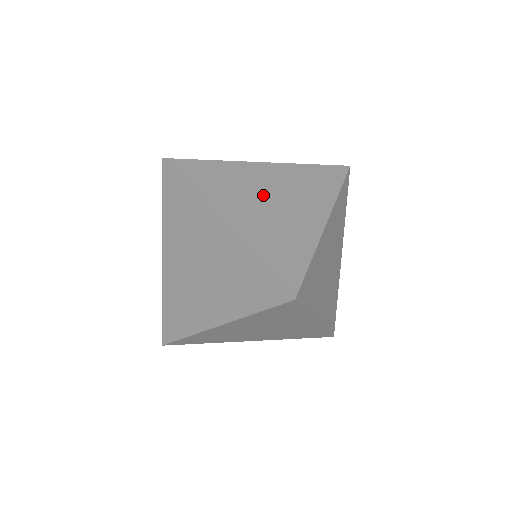
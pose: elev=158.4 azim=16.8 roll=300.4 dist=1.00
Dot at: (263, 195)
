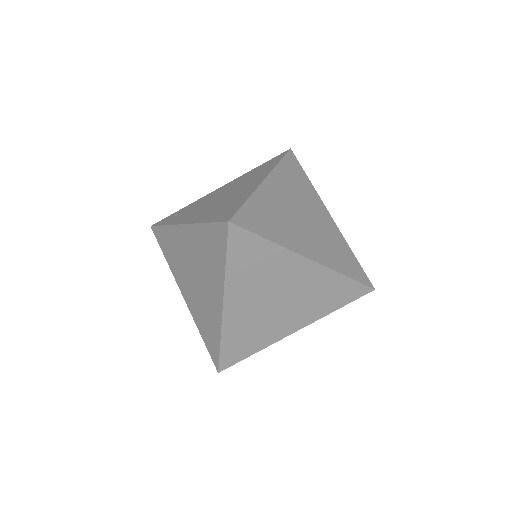
Dot at: (217, 198)
